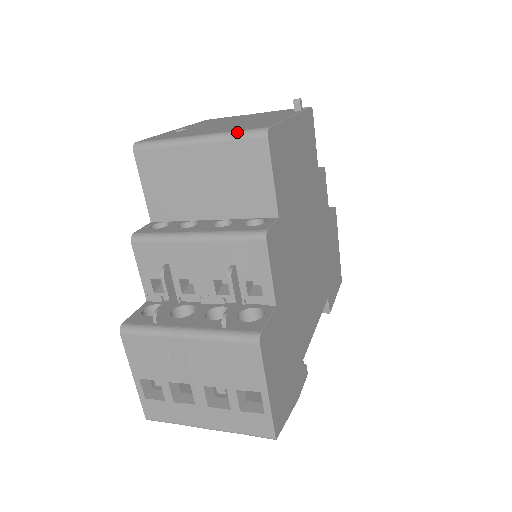
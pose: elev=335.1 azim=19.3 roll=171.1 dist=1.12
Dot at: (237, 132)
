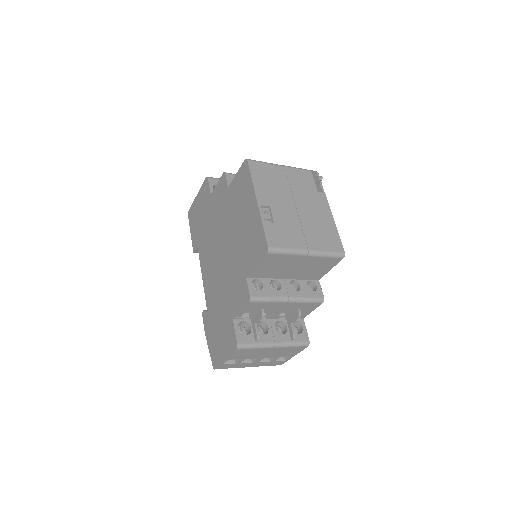
Dot at: (330, 254)
